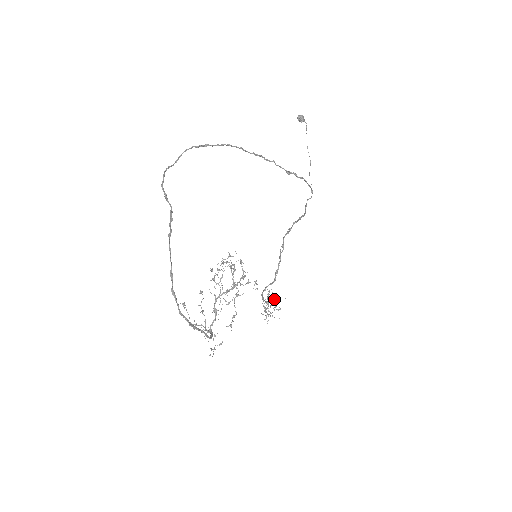
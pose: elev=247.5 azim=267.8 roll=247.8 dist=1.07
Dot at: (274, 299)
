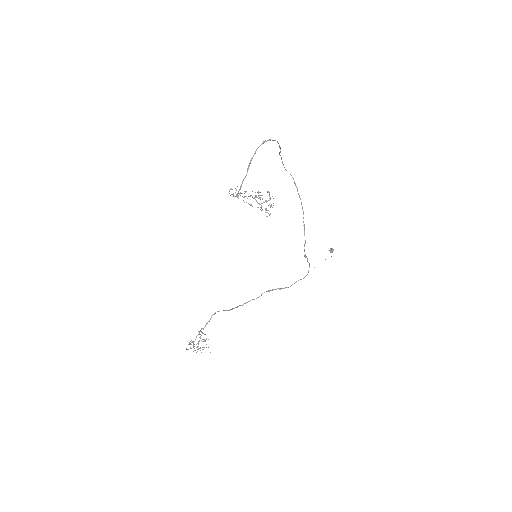
Dot at: occluded
